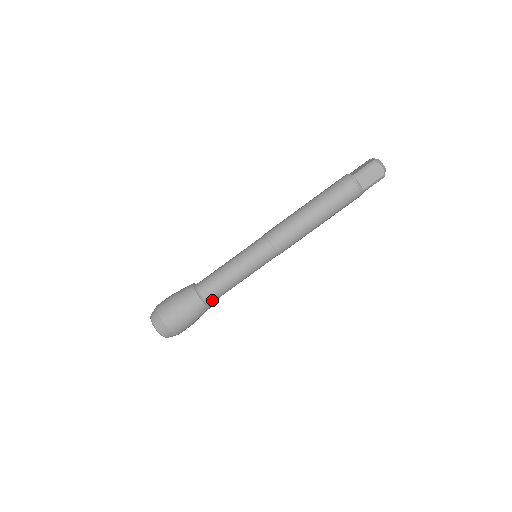
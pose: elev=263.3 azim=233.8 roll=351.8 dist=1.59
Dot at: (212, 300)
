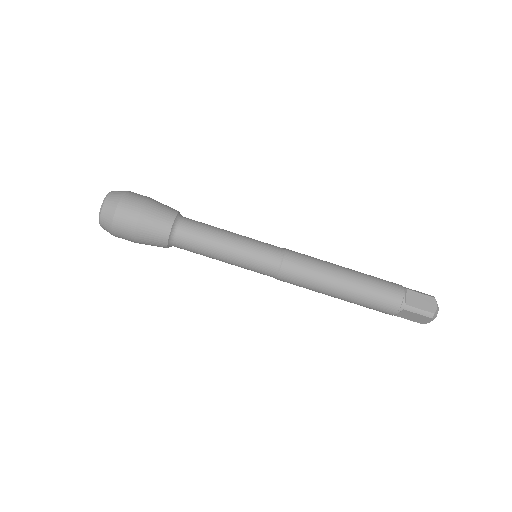
Dot at: (178, 247)
